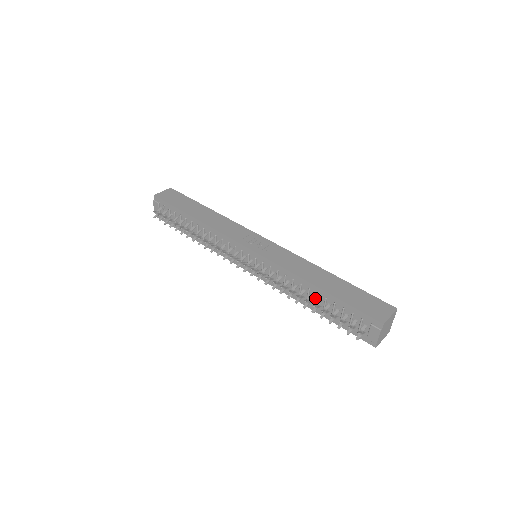
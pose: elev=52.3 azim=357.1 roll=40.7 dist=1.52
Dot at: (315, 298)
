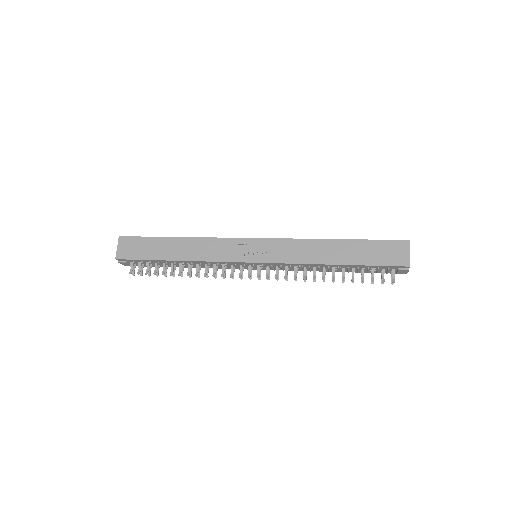
Dot at: (336, 268)
